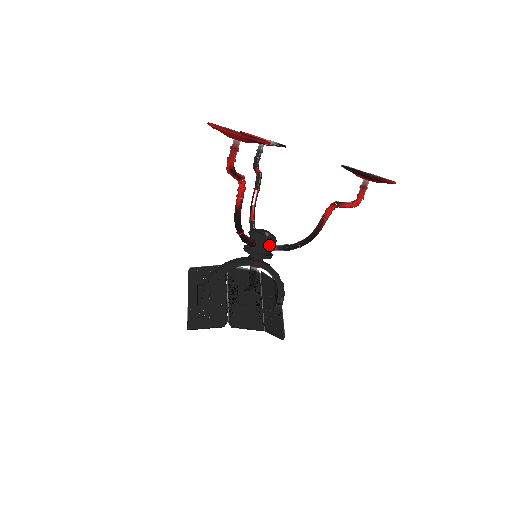
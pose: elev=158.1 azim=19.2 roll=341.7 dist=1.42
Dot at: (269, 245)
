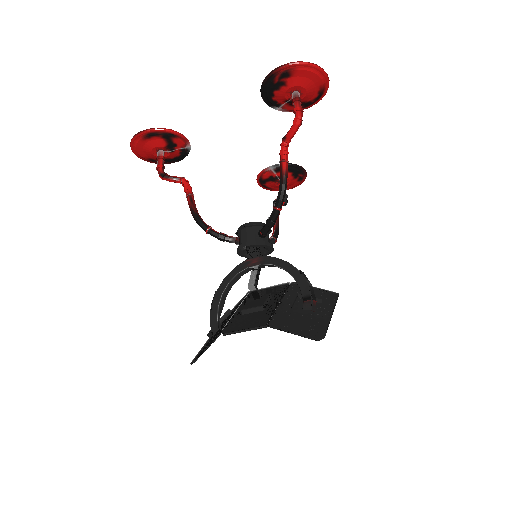
Dot at: (252, 231)
